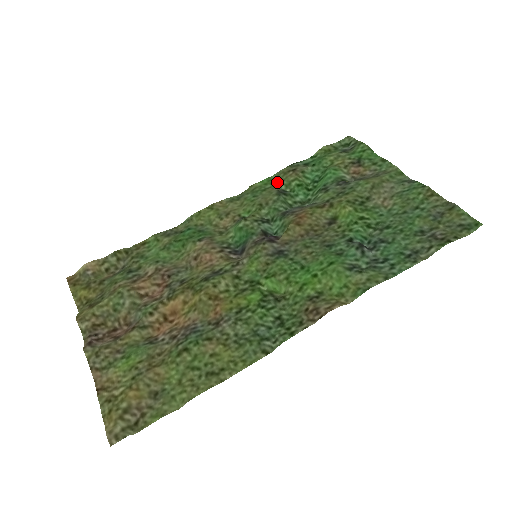
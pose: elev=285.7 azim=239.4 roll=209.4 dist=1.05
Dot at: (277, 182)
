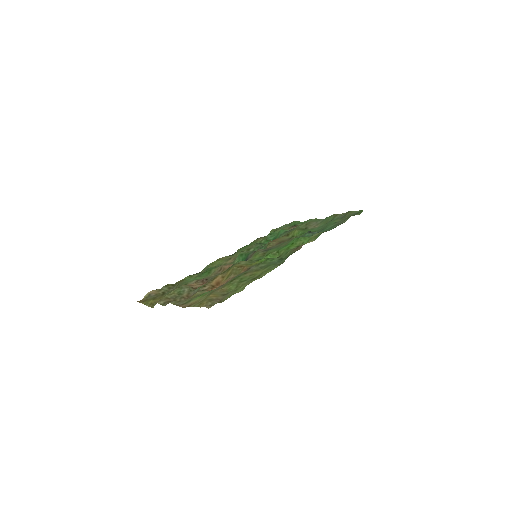
Dot at: (253, 244)
